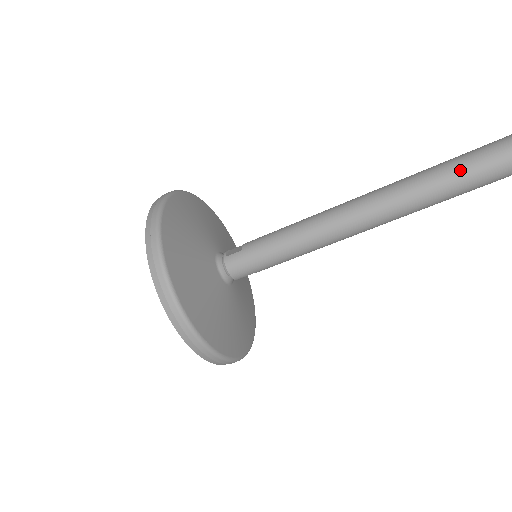
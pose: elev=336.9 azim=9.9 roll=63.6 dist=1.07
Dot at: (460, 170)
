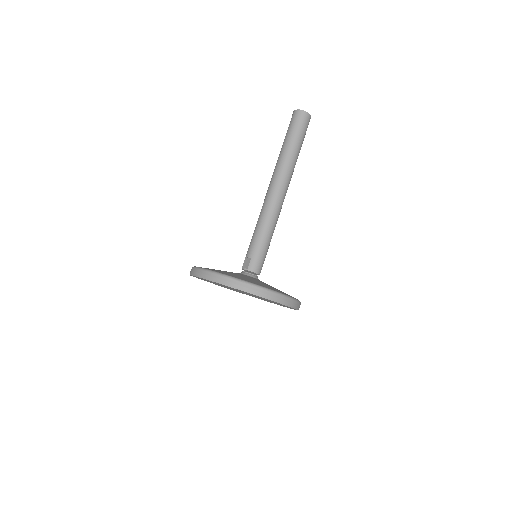
Dot at: (294, 142)
